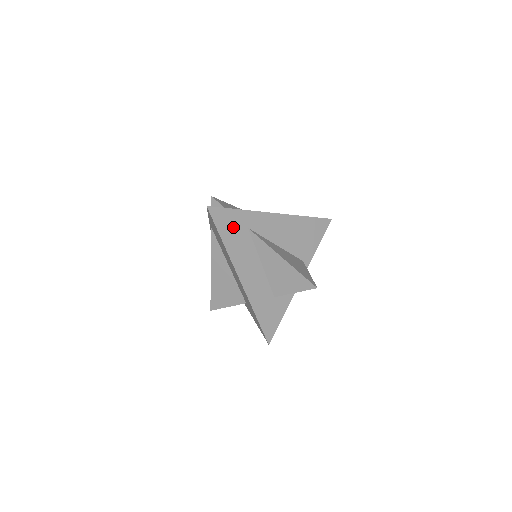
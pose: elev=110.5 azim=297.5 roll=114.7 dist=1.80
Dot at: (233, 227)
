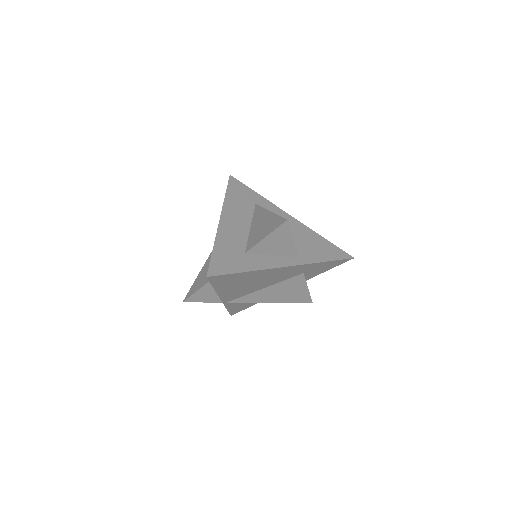
Dot at: (242, 195)
